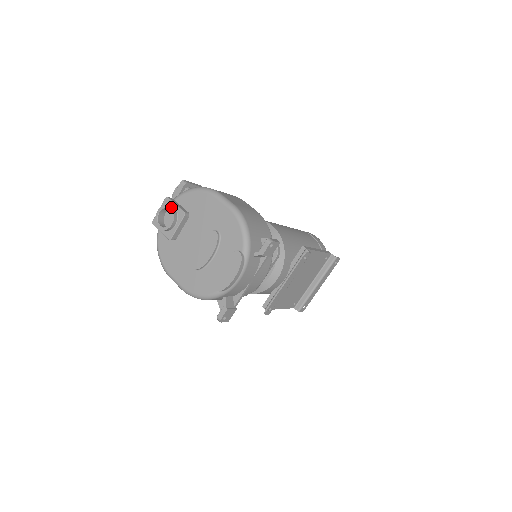
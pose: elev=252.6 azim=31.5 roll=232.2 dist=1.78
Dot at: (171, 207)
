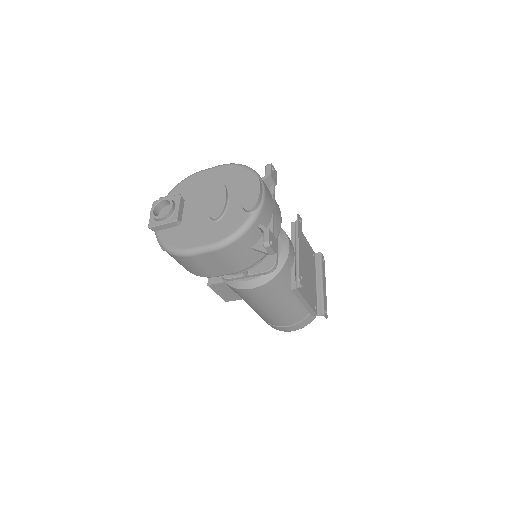
Dot at: (164, 198)
